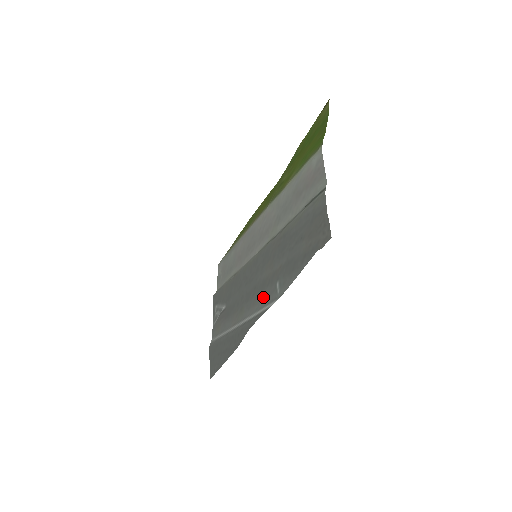
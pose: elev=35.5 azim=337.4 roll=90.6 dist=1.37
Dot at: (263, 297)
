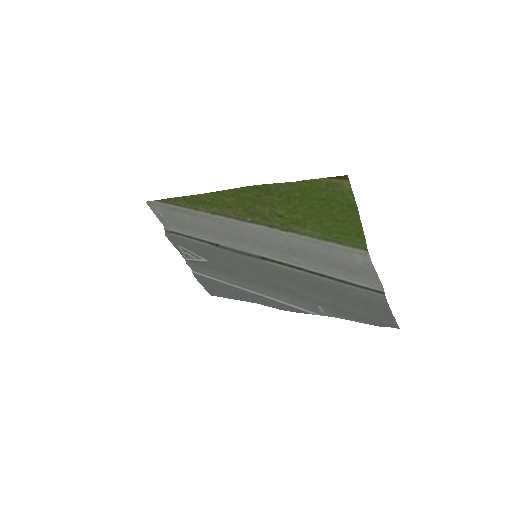
Dot at: (294, 299)
